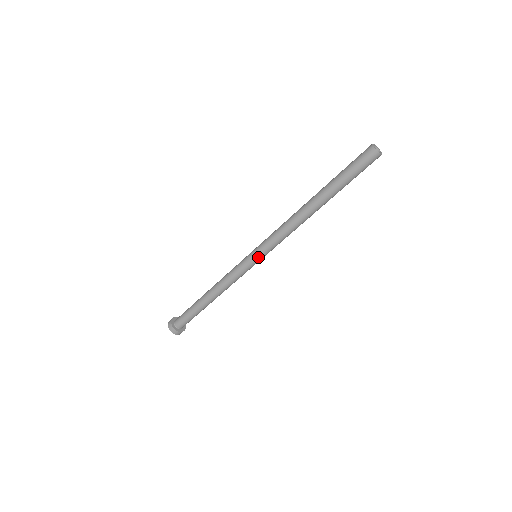
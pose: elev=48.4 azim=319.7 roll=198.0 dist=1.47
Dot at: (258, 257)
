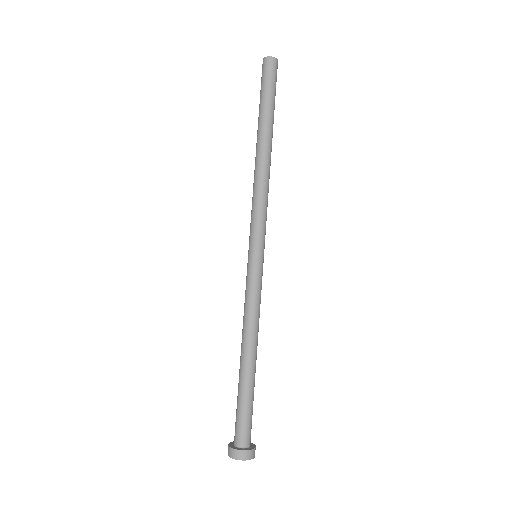
Dot at: (250, 250)
